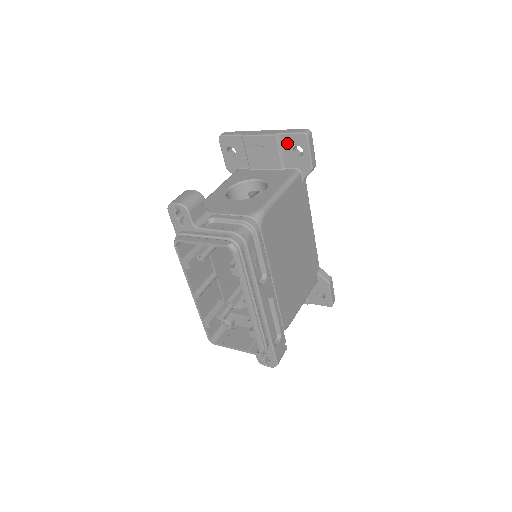
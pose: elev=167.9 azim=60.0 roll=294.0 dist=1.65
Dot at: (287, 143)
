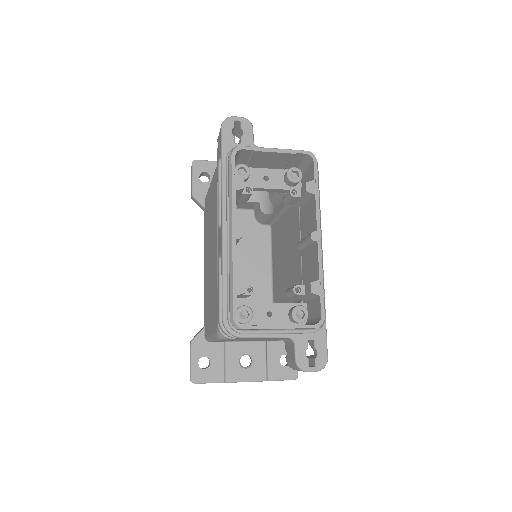
Dot at: occluded
